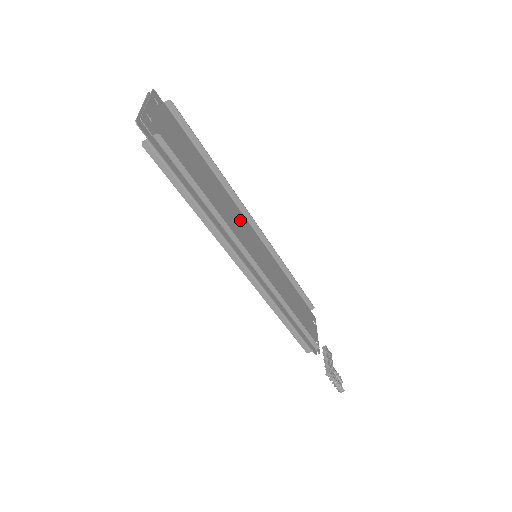
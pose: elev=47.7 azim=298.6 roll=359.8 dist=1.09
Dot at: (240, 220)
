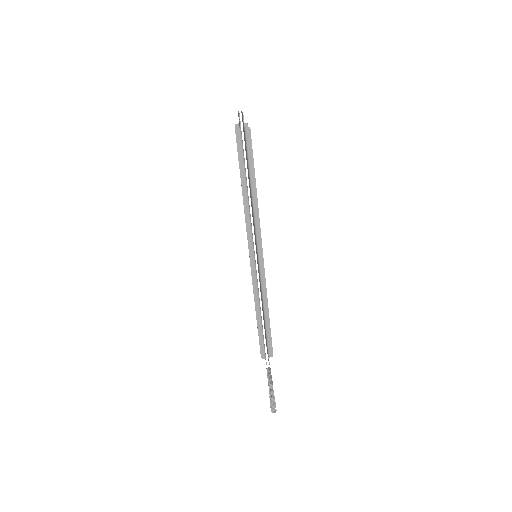
Dot at: occluded
